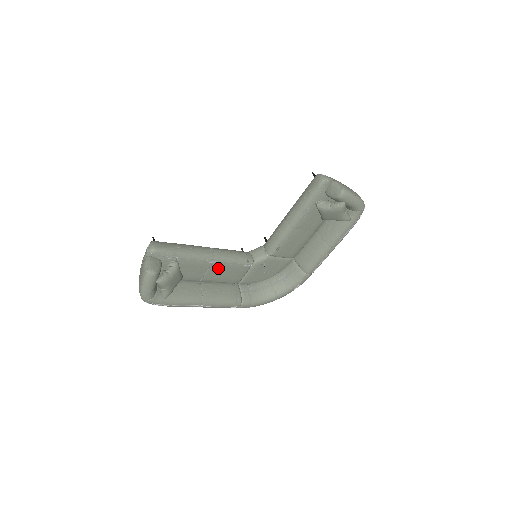
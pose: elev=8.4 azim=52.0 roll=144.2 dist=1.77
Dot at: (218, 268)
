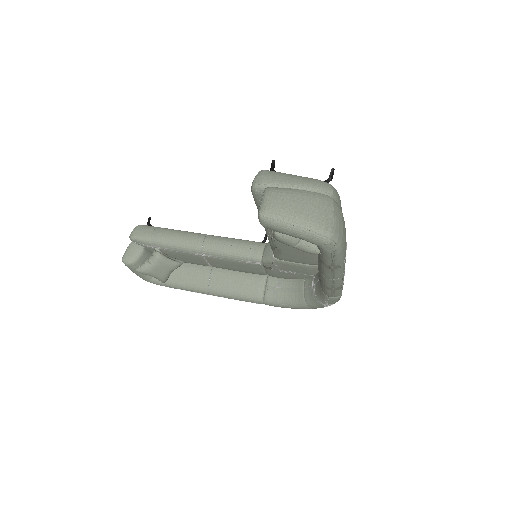
Dot at: (217, 260)
